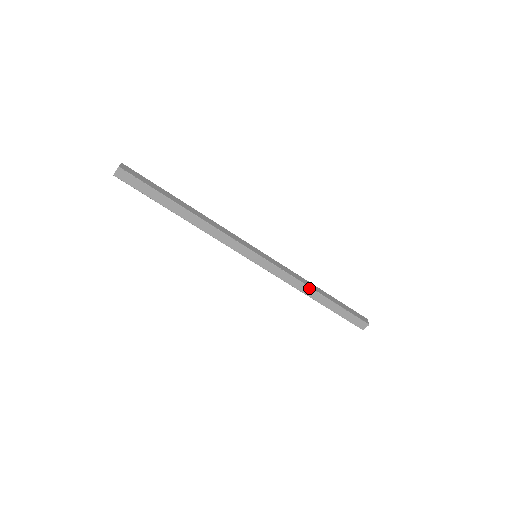
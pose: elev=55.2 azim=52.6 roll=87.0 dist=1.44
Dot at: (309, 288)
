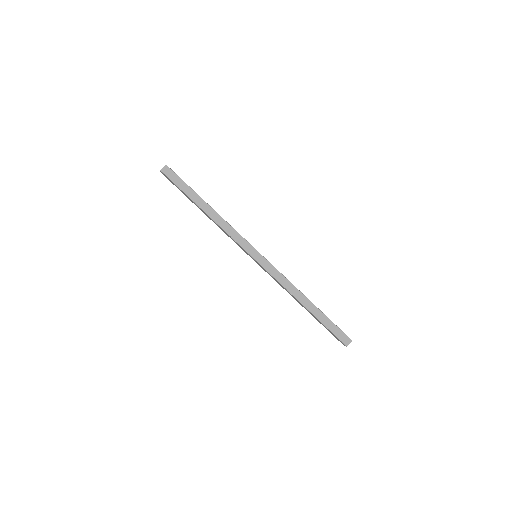
Dot at: (299, 291)
